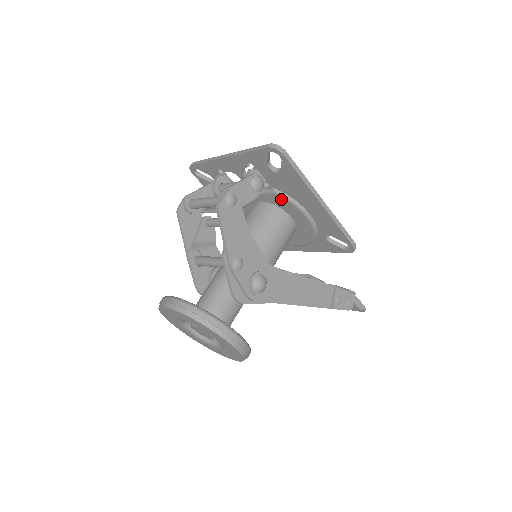
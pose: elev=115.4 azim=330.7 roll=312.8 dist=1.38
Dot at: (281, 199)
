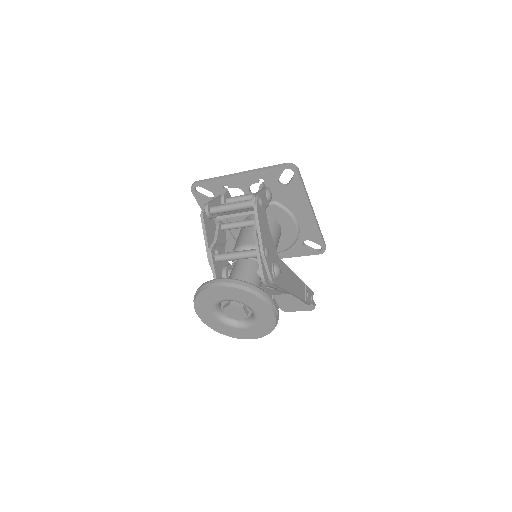
Dot at: (278, 209)
